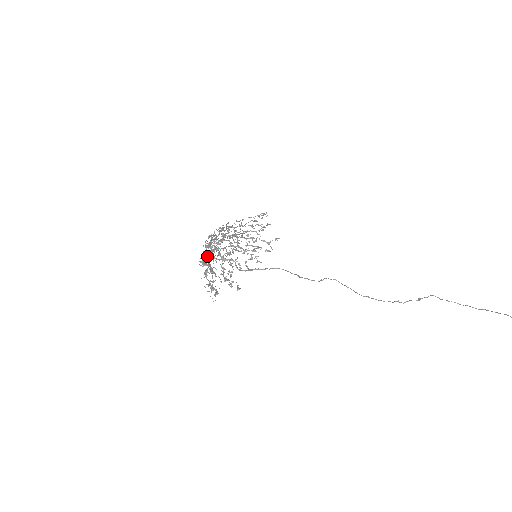
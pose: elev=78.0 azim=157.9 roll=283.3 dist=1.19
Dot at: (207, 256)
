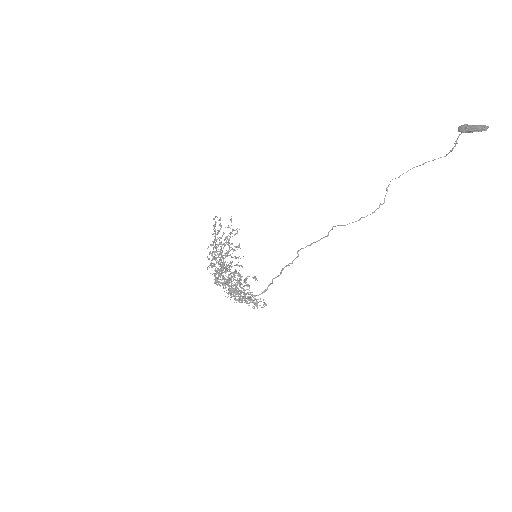
Dot at: (243, 297)
